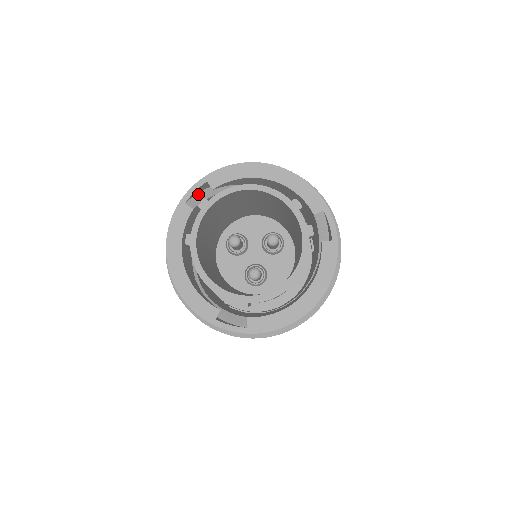
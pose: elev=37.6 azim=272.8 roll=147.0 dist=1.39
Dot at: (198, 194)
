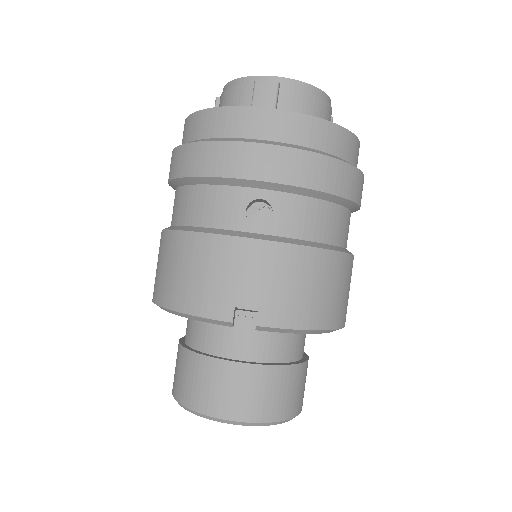
Dot at: occluded
